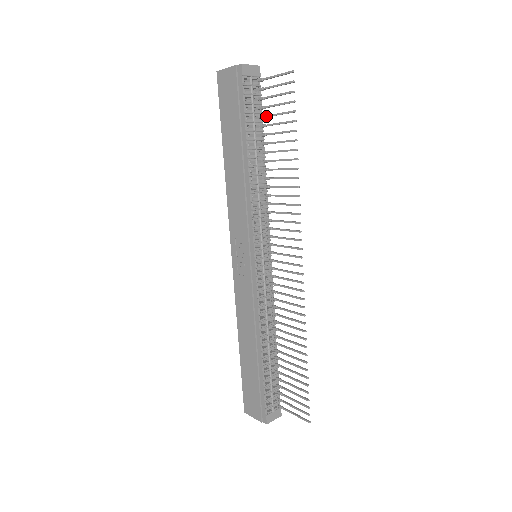
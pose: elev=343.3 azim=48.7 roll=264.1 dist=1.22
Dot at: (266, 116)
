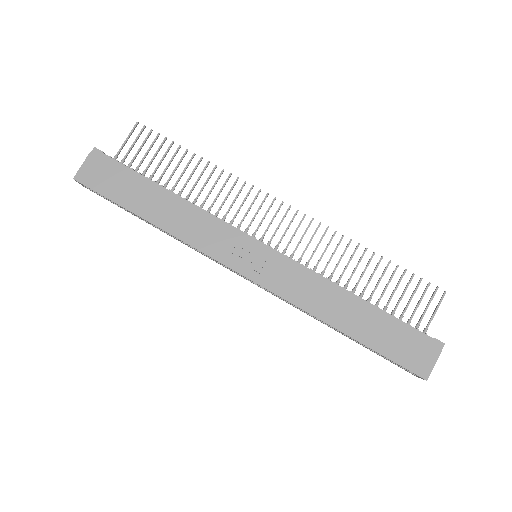
Dot at: (146, 169)
